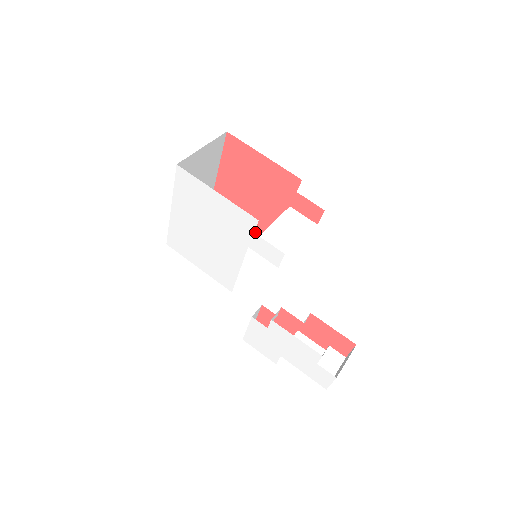
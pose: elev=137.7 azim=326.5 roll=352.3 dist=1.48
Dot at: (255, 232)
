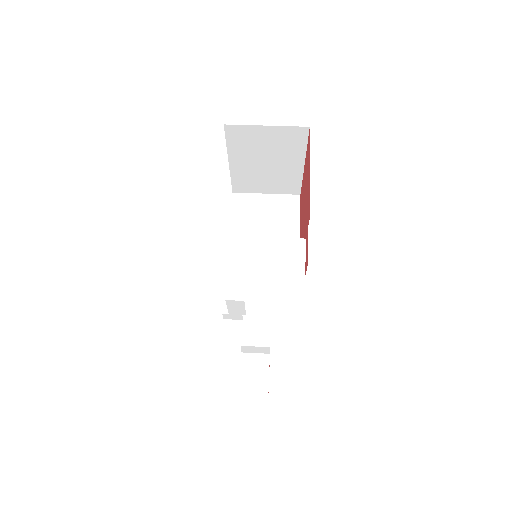
Dot at: occluded
